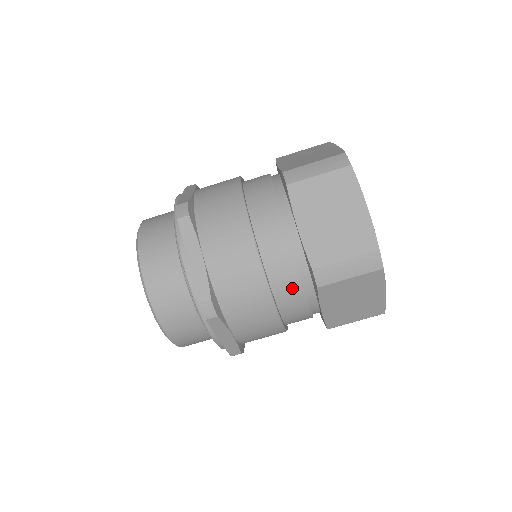
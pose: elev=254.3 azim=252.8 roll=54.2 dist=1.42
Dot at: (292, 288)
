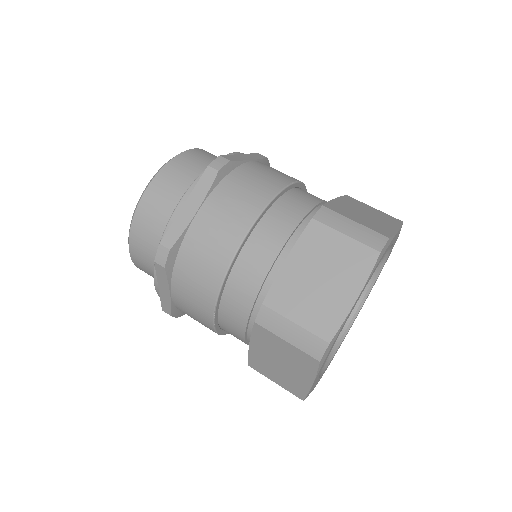
Dot at: (286, 221)
